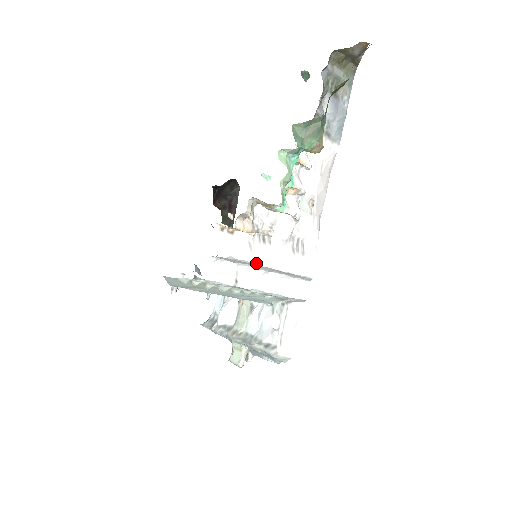
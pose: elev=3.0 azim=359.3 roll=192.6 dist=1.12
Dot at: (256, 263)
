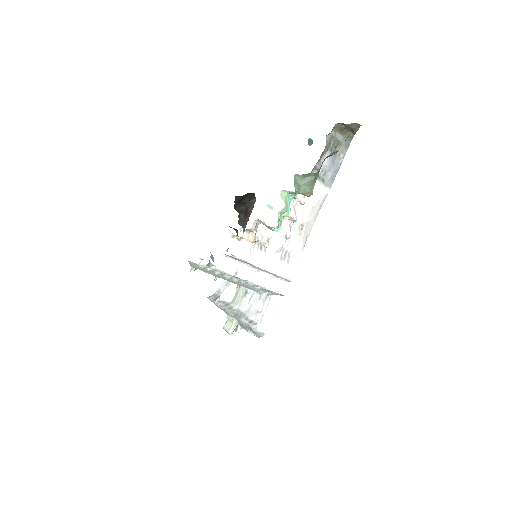
Dot at: (252, 263)
